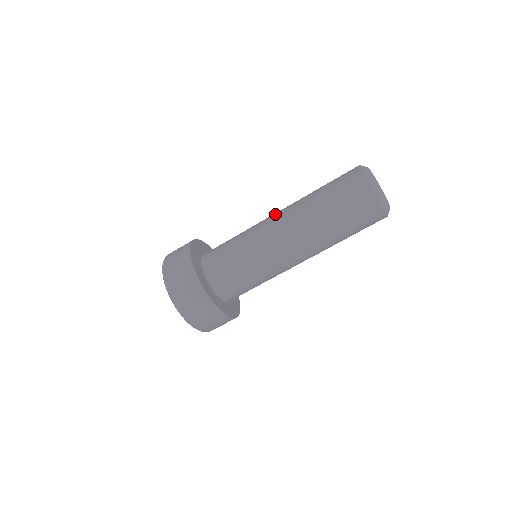
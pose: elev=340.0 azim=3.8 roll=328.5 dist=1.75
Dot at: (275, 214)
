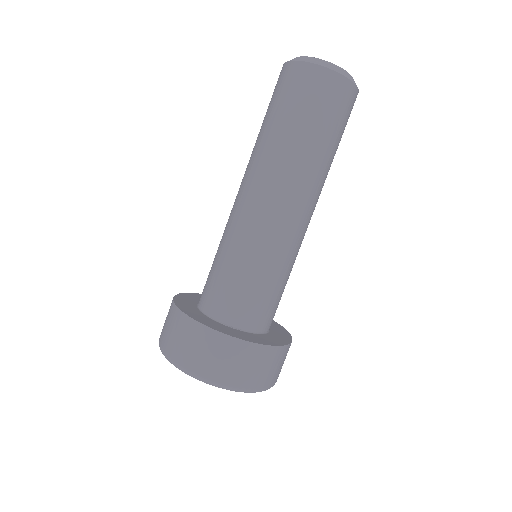
Dot at: (239, 192)
